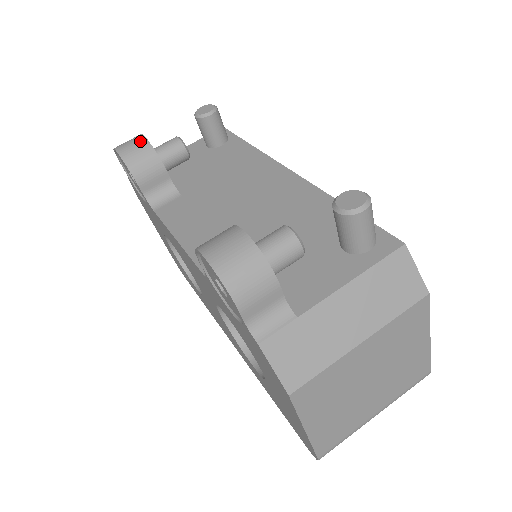
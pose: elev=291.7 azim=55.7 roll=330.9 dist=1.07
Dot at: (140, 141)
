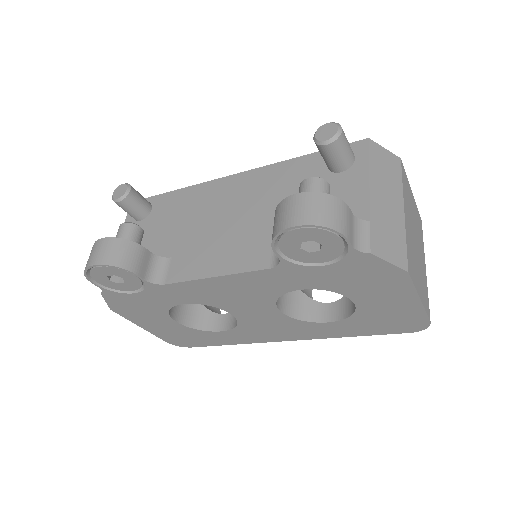
Dot at: (106, 243)
